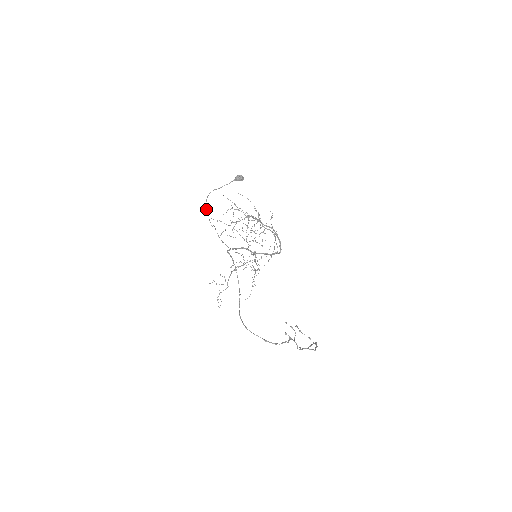
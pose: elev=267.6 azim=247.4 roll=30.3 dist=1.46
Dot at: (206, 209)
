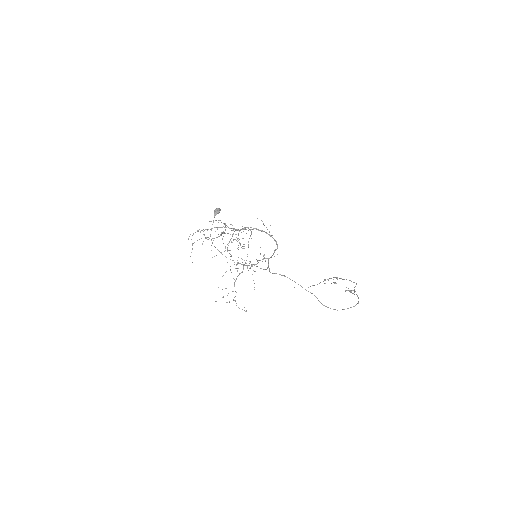
Dot at: occluded
